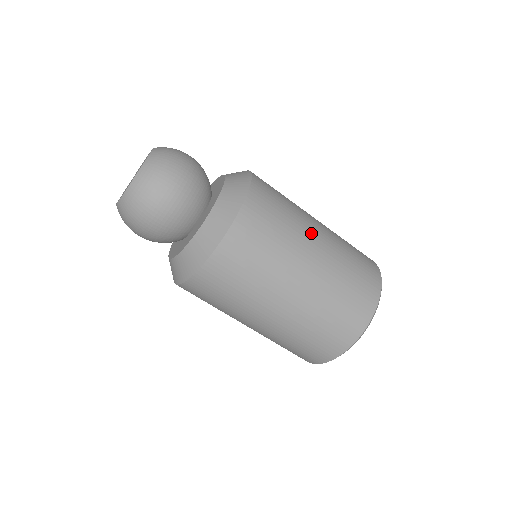
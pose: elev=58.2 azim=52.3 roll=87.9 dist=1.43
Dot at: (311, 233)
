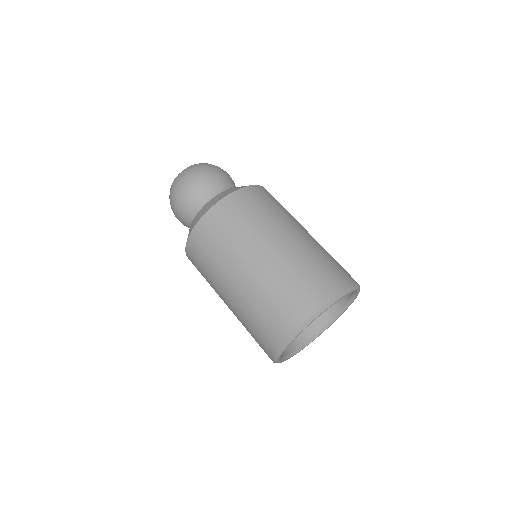
Dot at: (302, 226)
